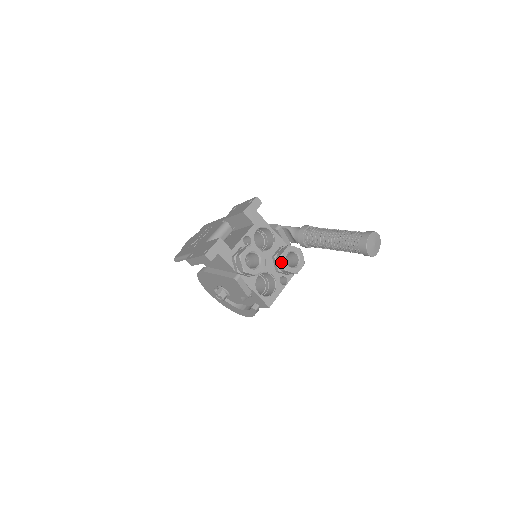
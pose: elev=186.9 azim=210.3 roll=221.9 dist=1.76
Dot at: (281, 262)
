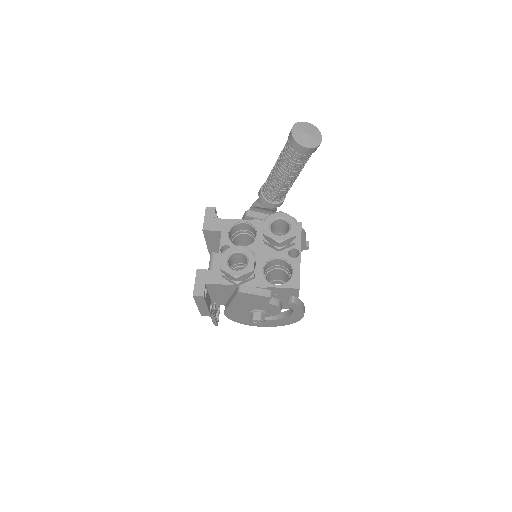
Dot at: (270, 239)
